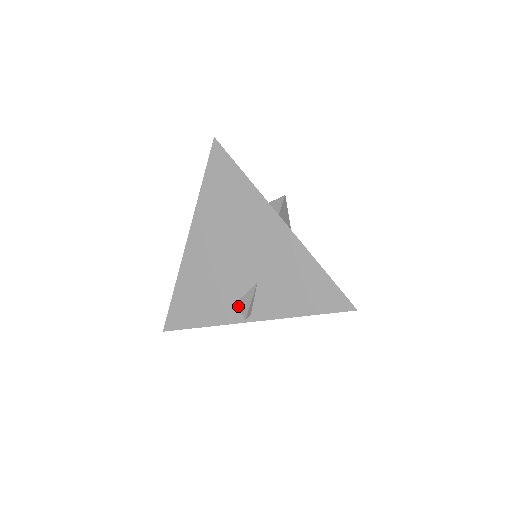
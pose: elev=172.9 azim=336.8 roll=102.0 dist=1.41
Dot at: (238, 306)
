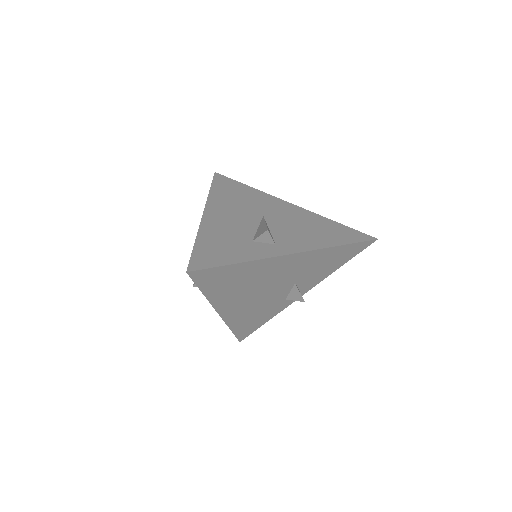
Dot at: occluded
